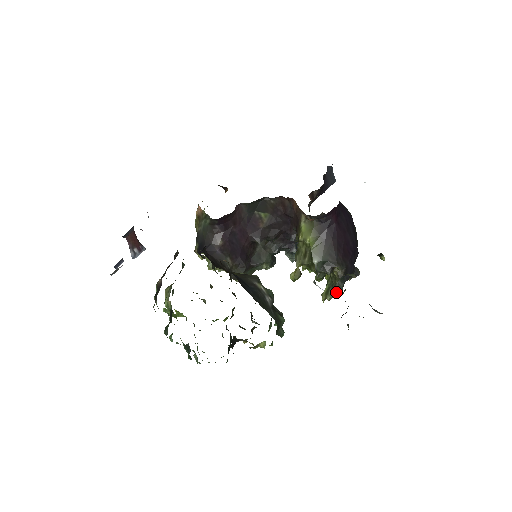
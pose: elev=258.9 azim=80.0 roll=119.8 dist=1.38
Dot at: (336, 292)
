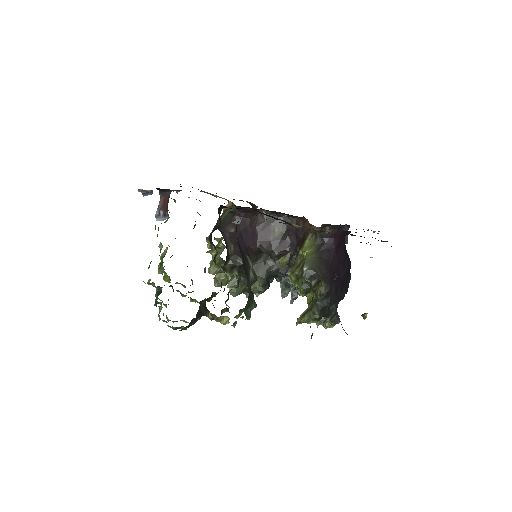
Dot at: (312, 316)
